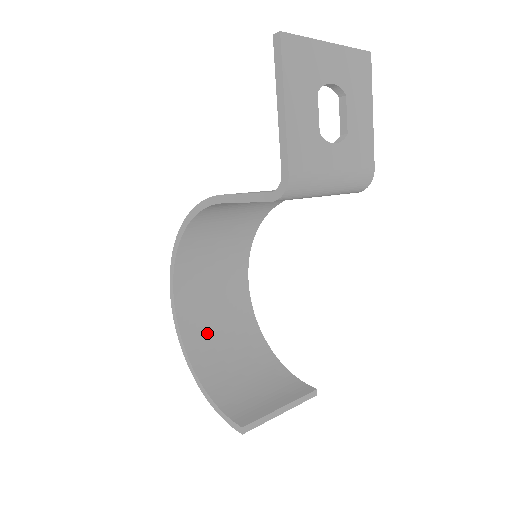
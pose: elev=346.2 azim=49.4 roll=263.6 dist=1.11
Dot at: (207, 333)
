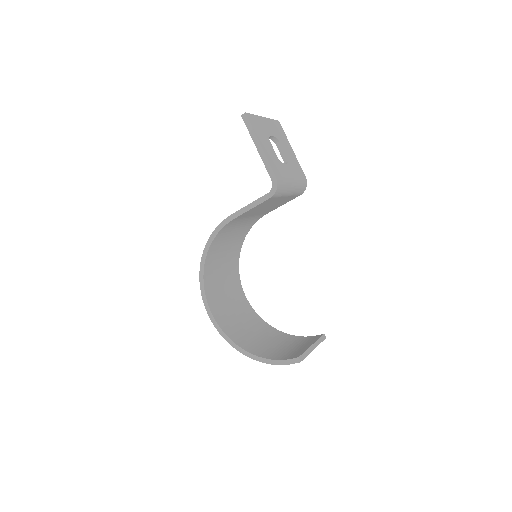
Dot at: (238, 329)
